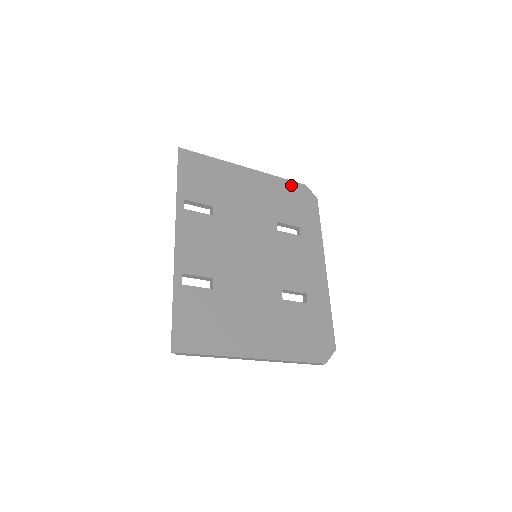
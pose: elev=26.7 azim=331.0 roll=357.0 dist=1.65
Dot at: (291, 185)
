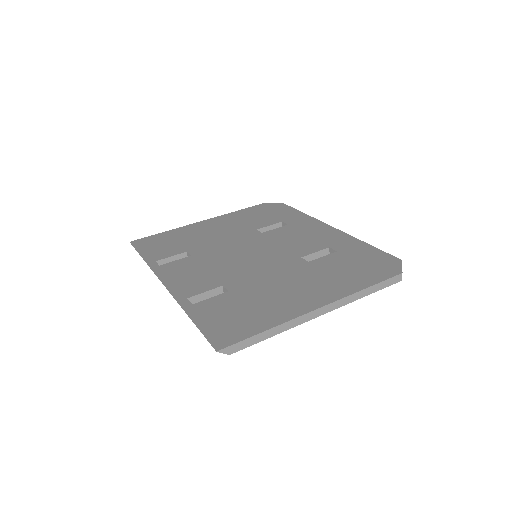
Dot at: (251, 209)
